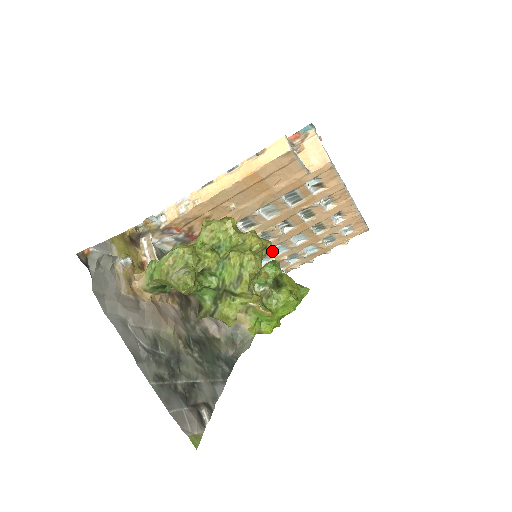
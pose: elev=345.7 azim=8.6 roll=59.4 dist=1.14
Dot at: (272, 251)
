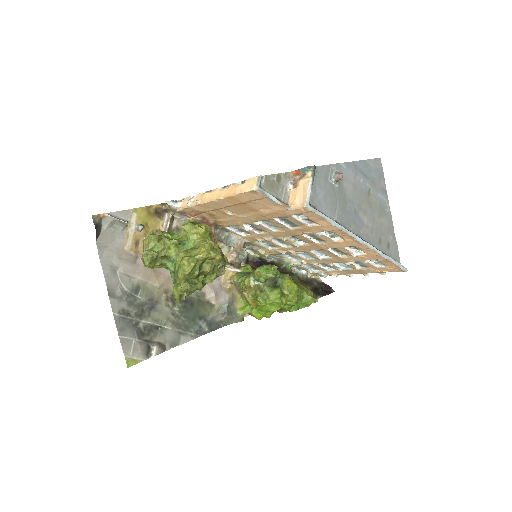
Dot at: (298, 254)
